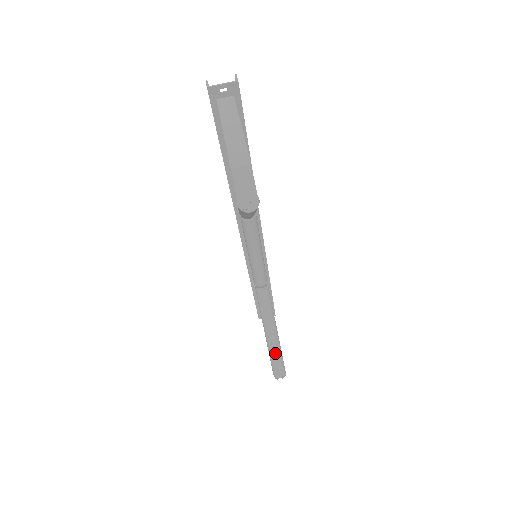
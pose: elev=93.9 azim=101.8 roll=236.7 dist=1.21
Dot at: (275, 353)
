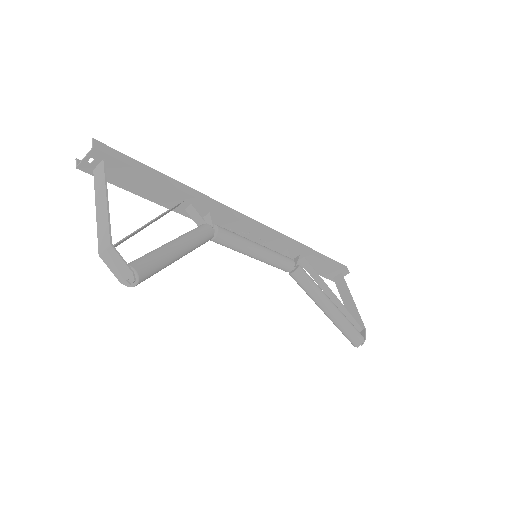
Dot at: (340, 326)
